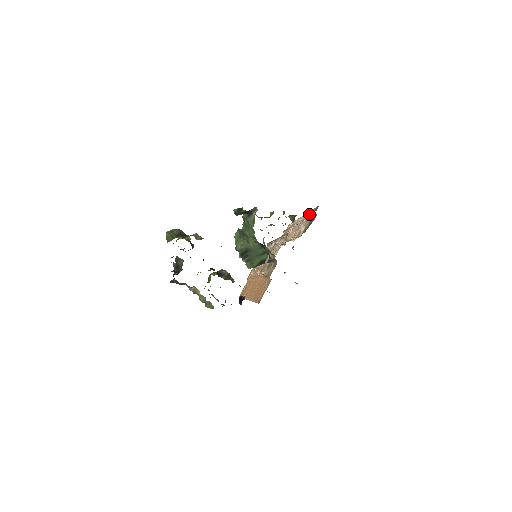
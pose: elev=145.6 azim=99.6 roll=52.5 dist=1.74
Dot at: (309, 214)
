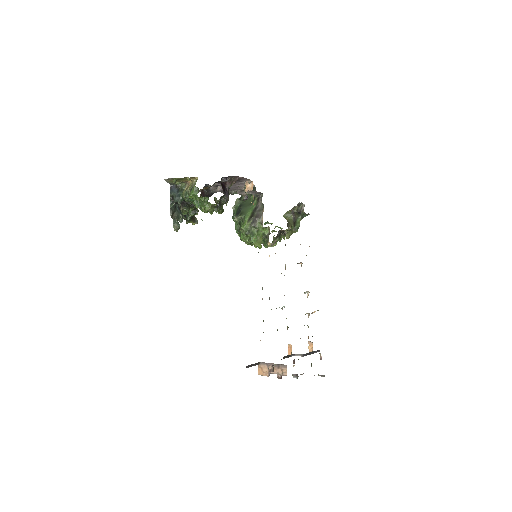
Dot at: occluded
